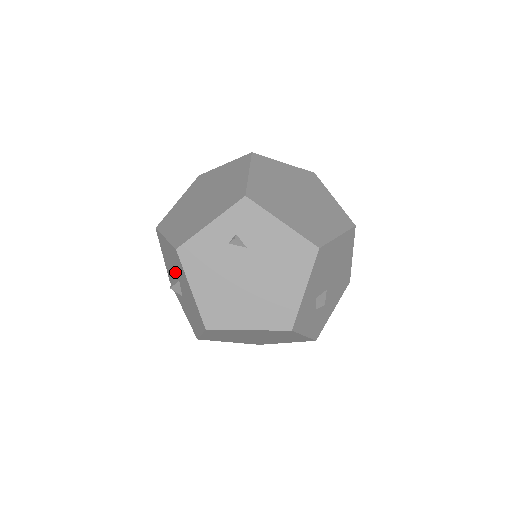
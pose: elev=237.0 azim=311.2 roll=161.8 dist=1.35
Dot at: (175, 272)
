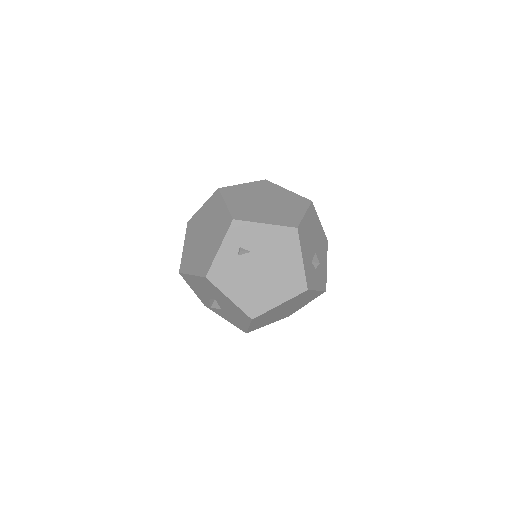
Dot at: (209, 295)
